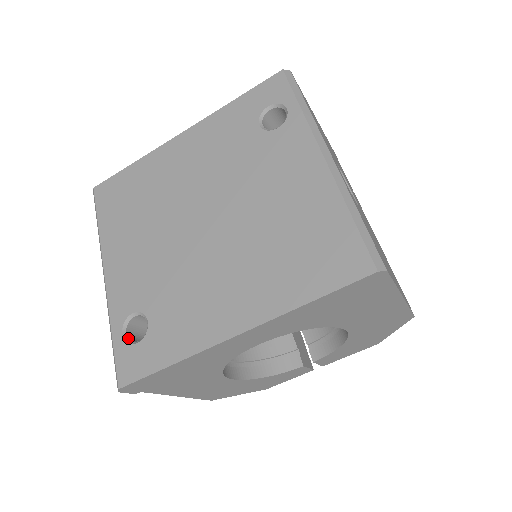
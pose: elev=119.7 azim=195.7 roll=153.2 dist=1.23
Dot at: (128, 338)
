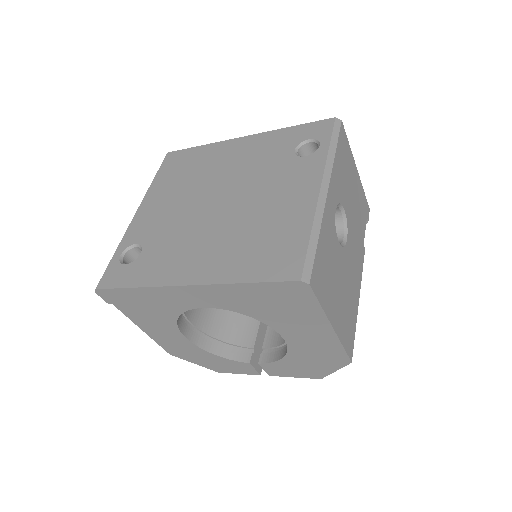
Dot at: (123, 259)
